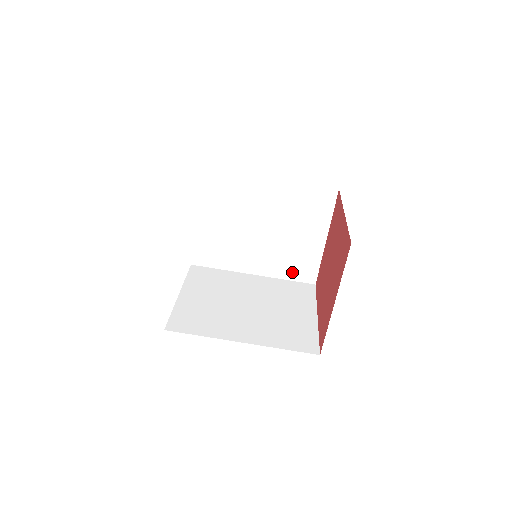
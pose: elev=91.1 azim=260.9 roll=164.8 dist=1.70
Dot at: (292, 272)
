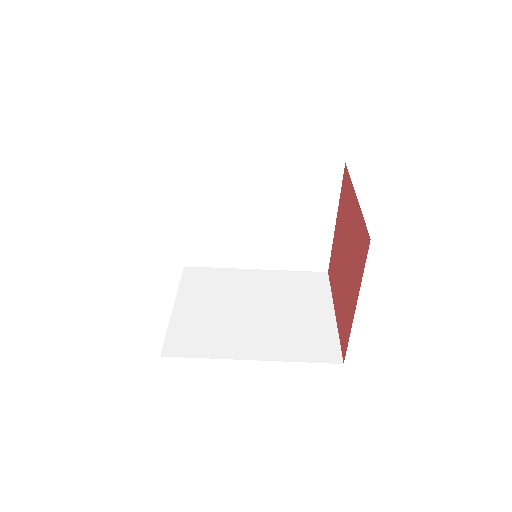
Dot at: (300, 262)
